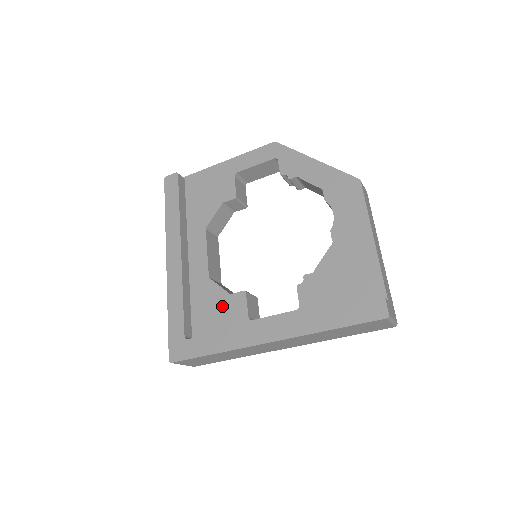
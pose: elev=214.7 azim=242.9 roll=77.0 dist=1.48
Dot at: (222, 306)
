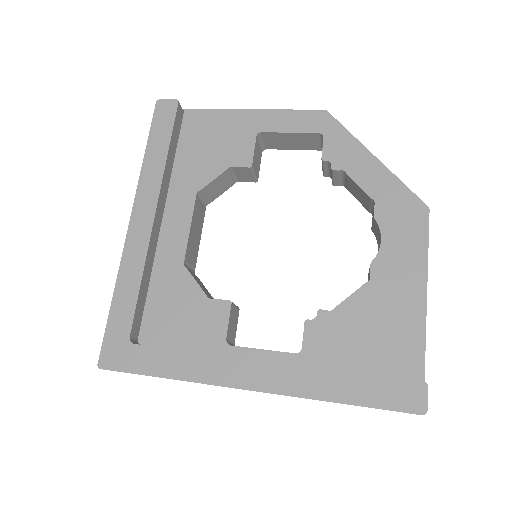
Dot at: (193, 311)
